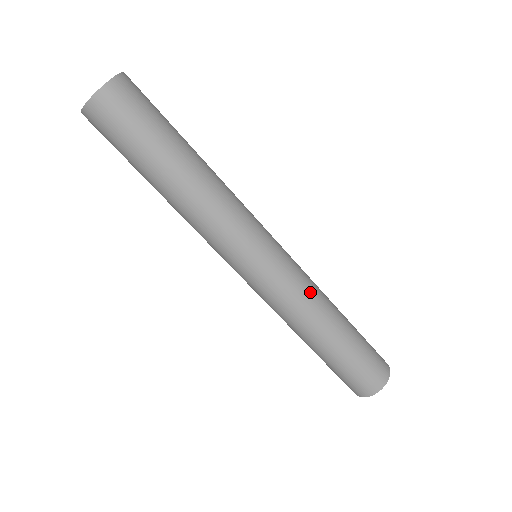
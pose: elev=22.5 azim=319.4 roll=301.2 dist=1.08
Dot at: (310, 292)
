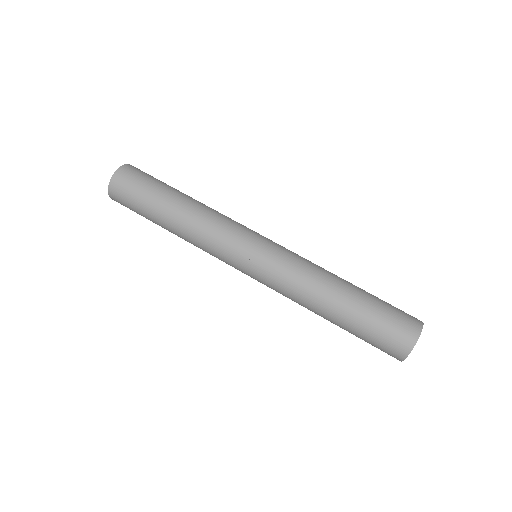
Dot at: (305, 268)
